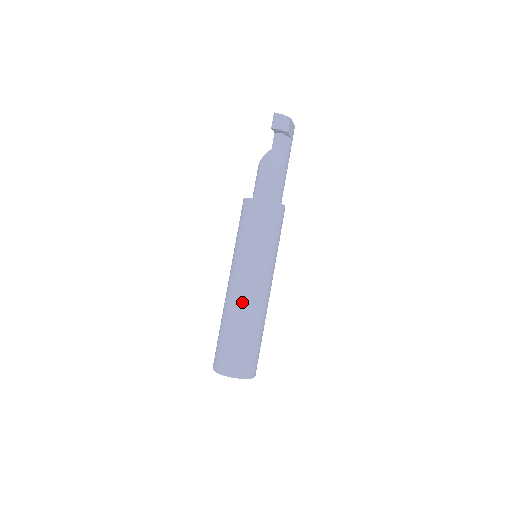
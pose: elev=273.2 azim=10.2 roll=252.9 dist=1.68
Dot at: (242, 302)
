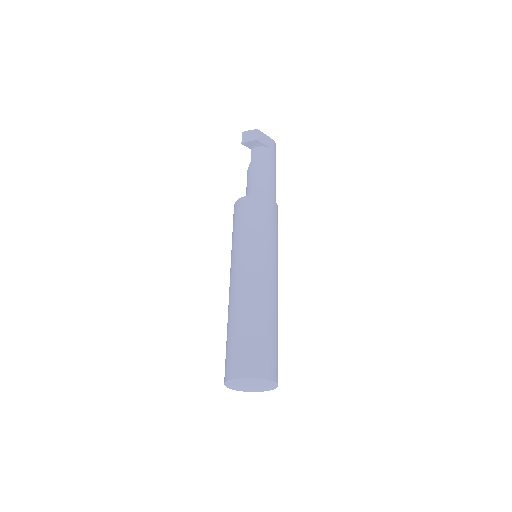
Dot at: (236, 295)
